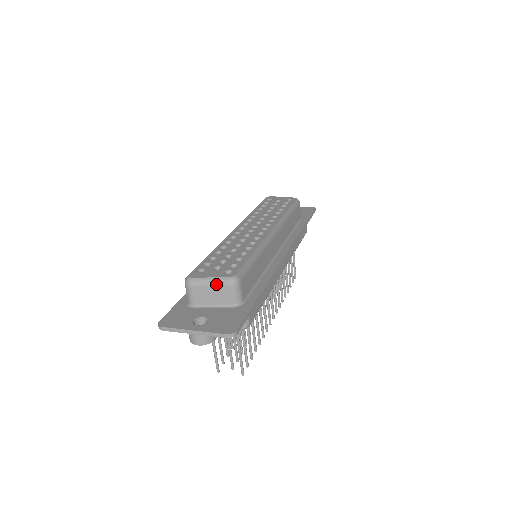
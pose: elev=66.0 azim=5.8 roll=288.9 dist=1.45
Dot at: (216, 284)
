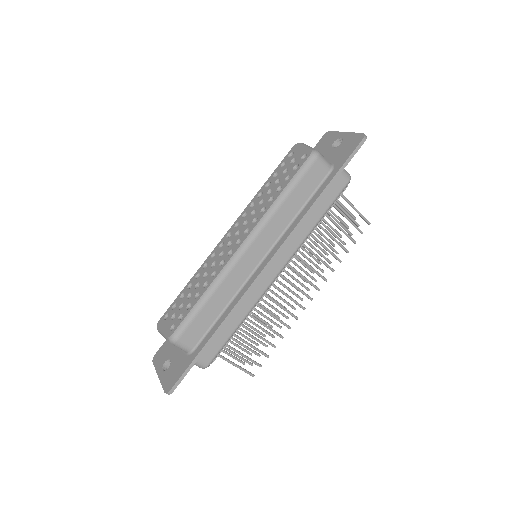
Dot at: (166, 339)
